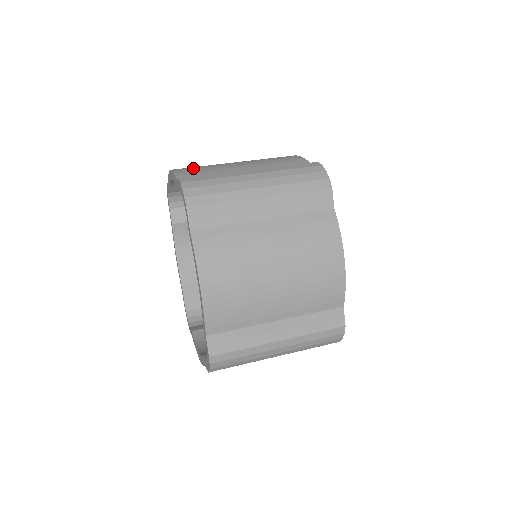
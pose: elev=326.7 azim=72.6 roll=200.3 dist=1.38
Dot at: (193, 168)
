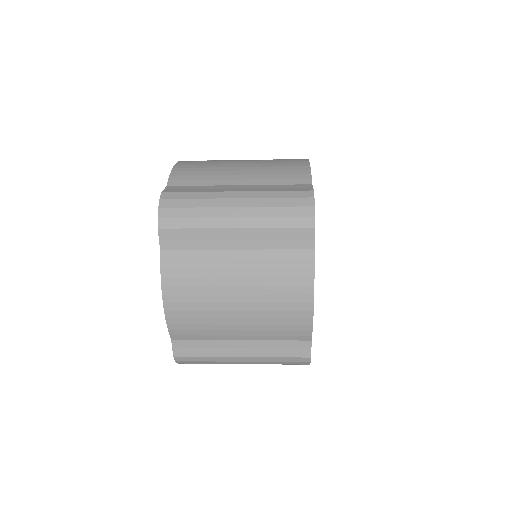
Dot at: occluded
